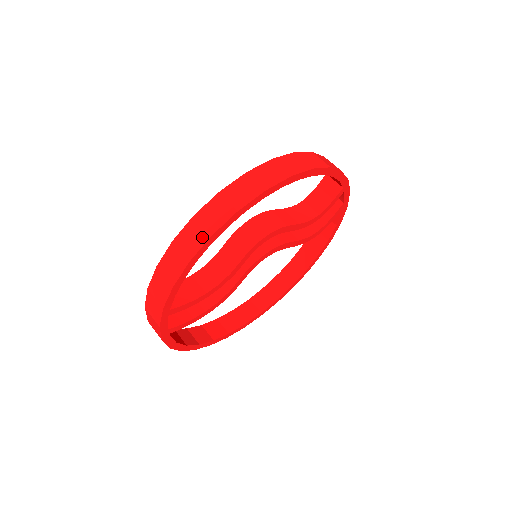
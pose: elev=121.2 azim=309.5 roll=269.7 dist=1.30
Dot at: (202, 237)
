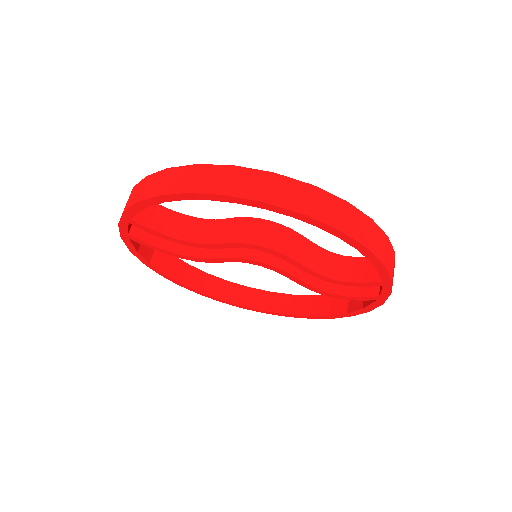
Dot at: (182, 186)
